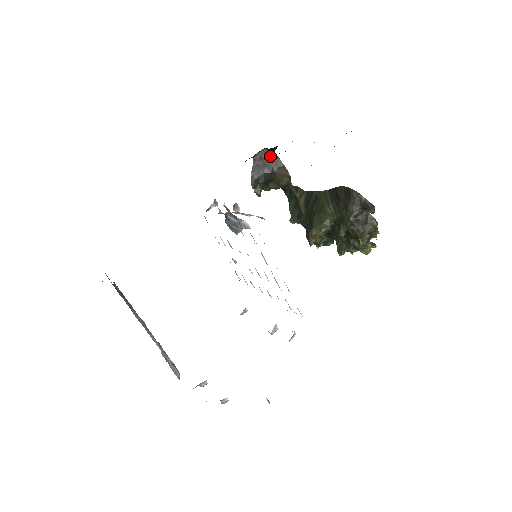
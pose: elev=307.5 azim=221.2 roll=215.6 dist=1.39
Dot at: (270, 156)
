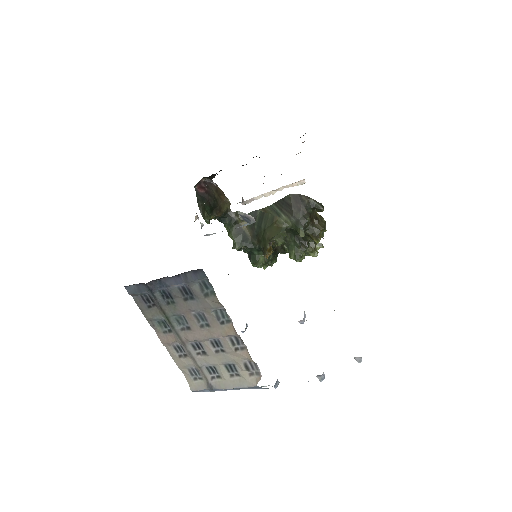
Dot at: (209, 185)
